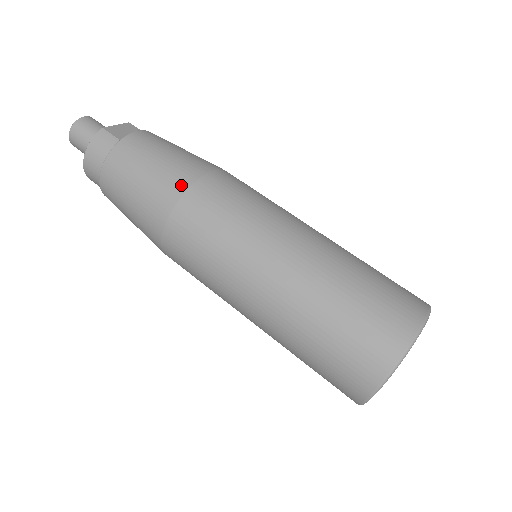
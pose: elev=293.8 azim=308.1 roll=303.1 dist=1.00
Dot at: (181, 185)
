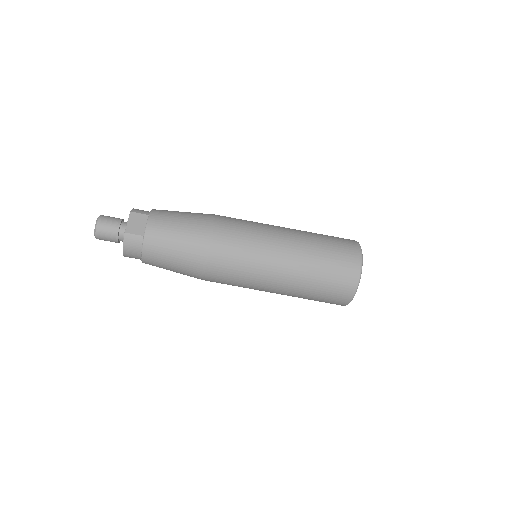
Dot at: (203, 253)
